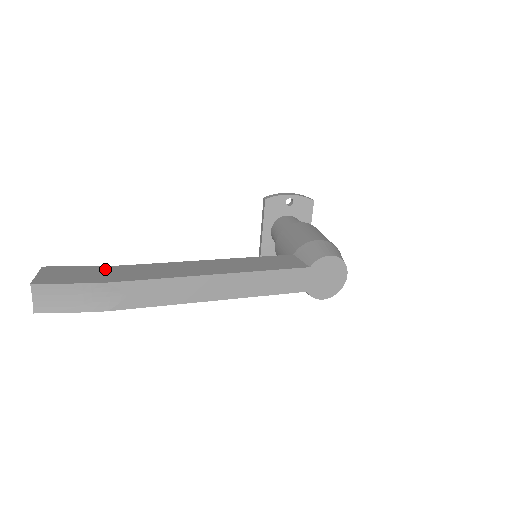
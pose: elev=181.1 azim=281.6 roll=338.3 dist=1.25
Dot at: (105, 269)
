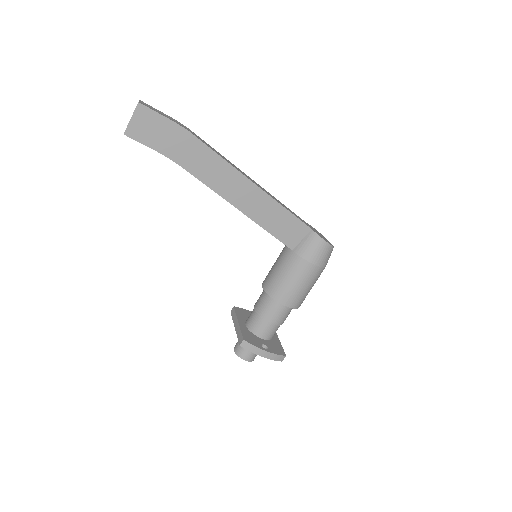
Dot at: occluded
